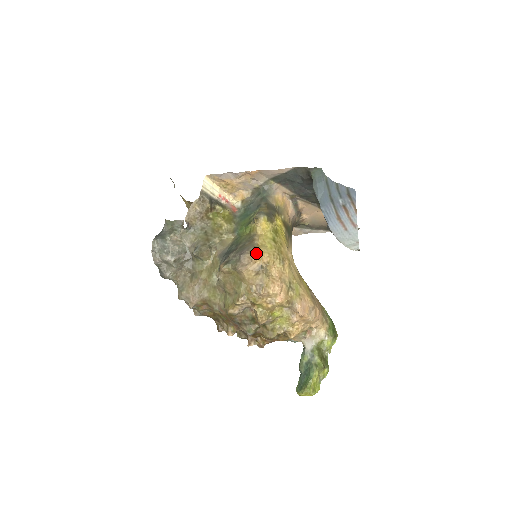
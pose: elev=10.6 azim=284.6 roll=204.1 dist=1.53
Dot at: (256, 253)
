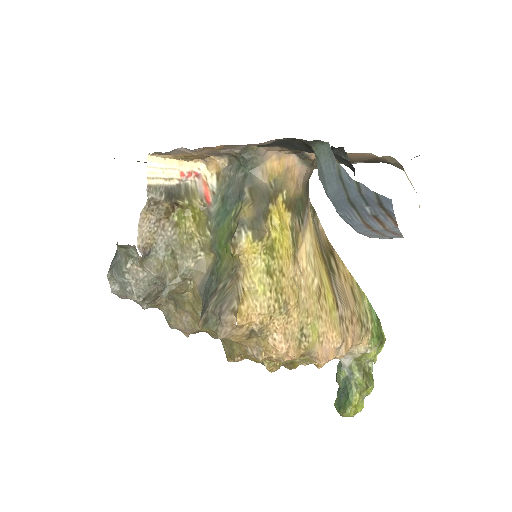
Dot at: (240, 318)
